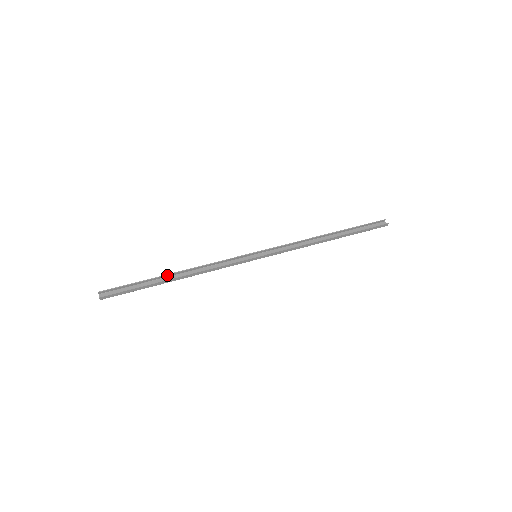
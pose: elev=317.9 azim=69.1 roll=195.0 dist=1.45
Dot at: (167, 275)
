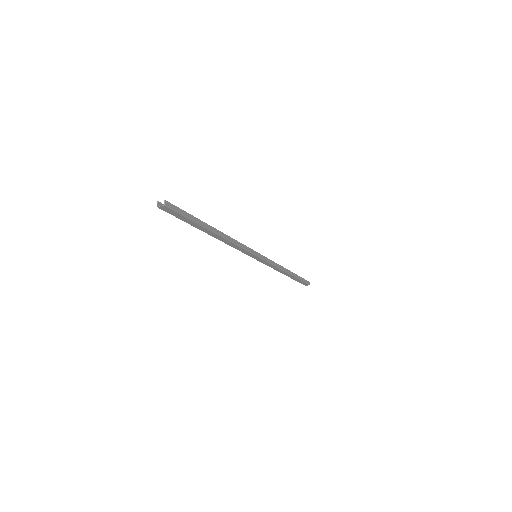
Dot at: occluded
